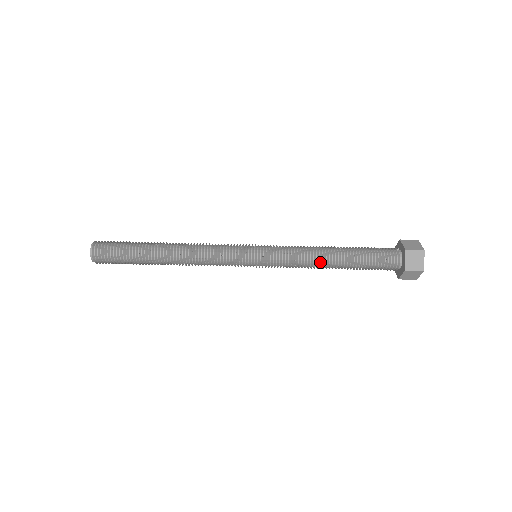
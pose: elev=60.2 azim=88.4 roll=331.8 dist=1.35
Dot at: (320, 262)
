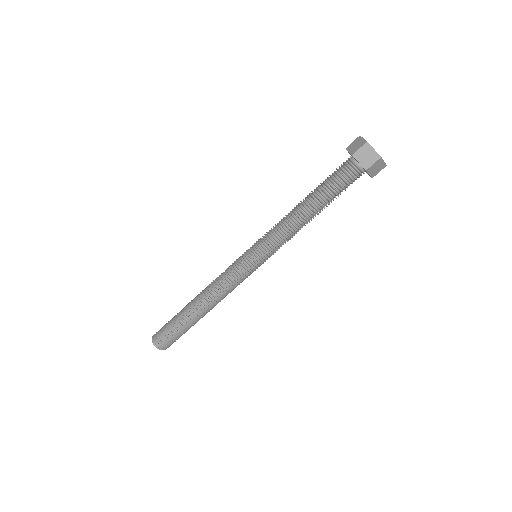
Dot at: (300, 221)
